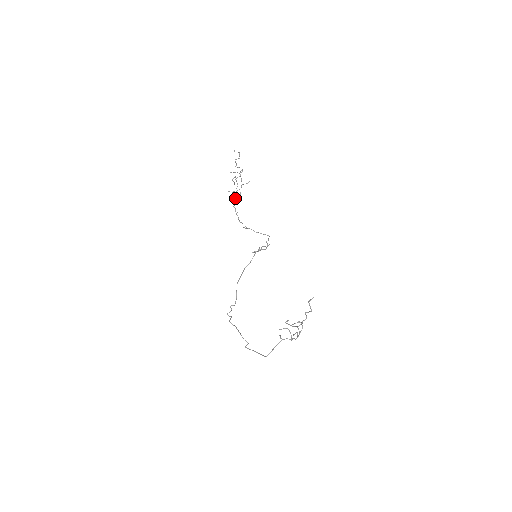
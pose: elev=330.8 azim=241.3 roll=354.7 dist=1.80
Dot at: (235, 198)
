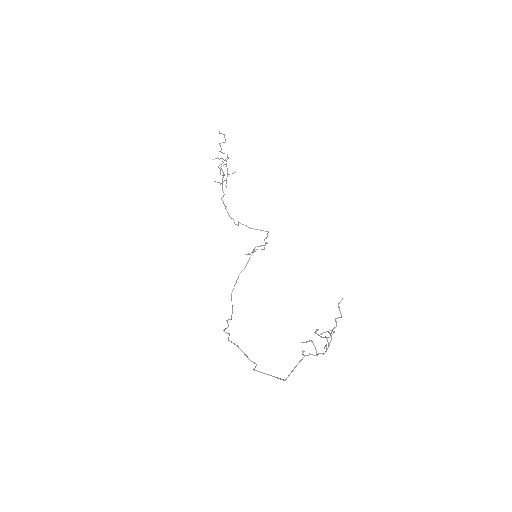
Dot at: (222, 190)
